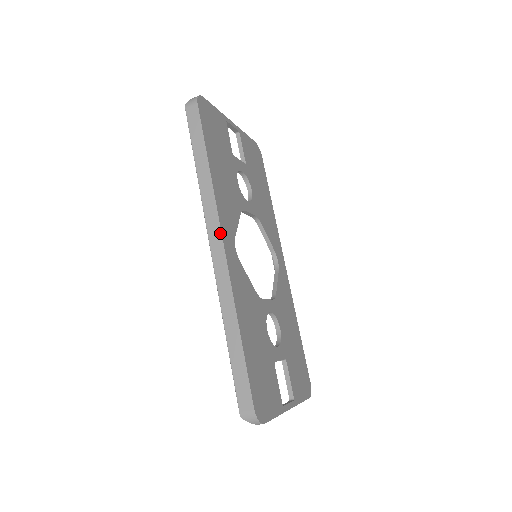
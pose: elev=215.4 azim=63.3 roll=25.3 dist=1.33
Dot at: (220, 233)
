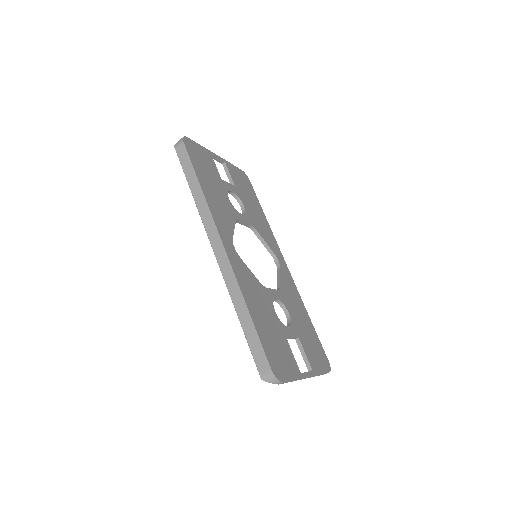
Dot at: (218, 236)
